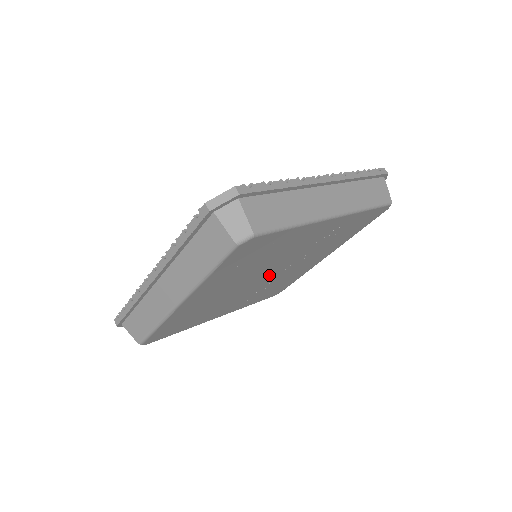
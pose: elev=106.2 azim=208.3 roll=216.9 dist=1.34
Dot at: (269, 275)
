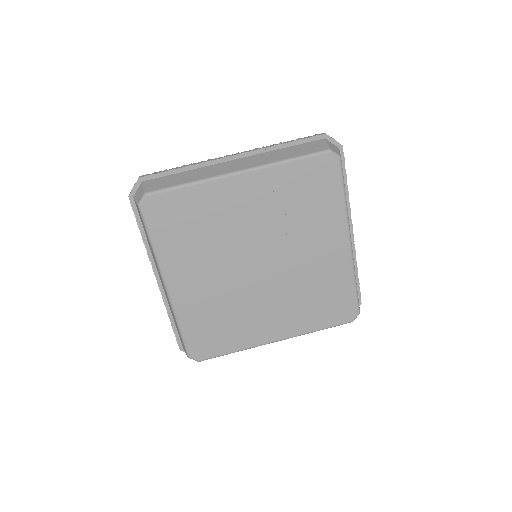
Dot at: (264, 265)
